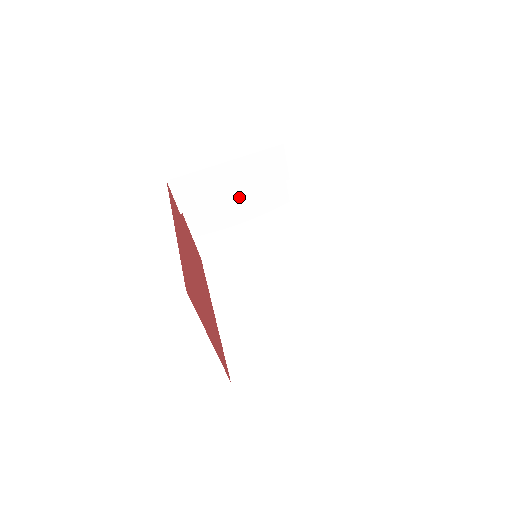
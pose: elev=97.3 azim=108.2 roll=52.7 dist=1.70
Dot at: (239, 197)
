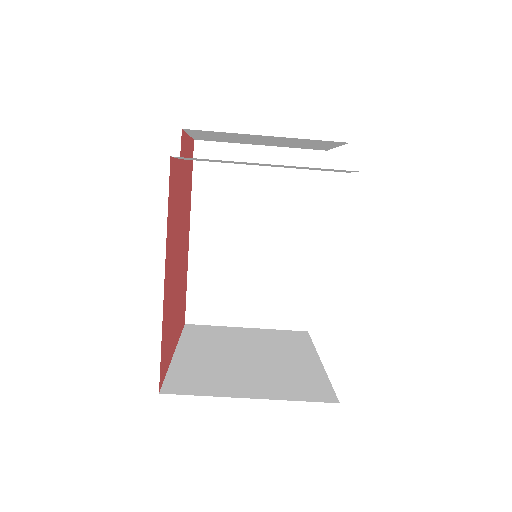
Dot at: (272, 138)
